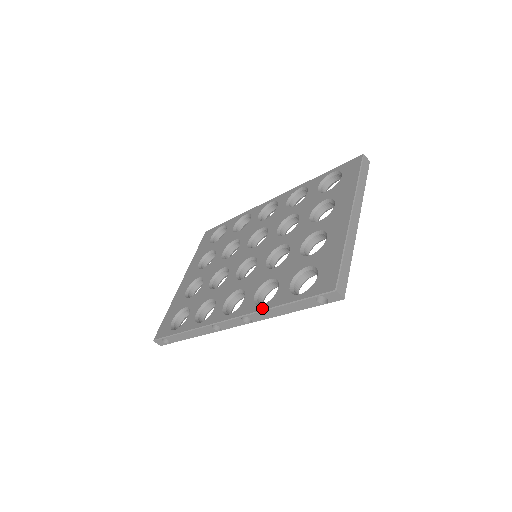
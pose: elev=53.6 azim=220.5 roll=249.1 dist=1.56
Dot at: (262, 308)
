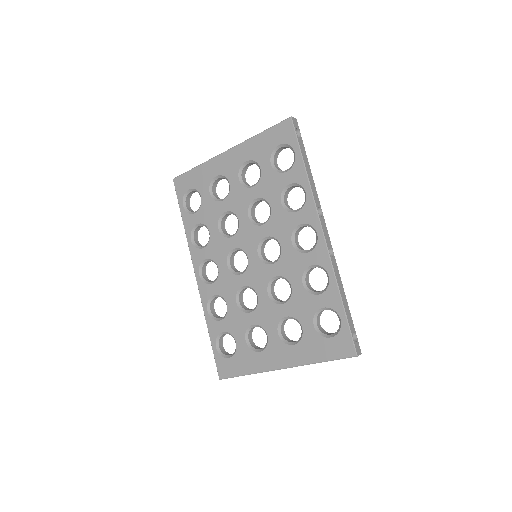
Dot at: (205, 313)
